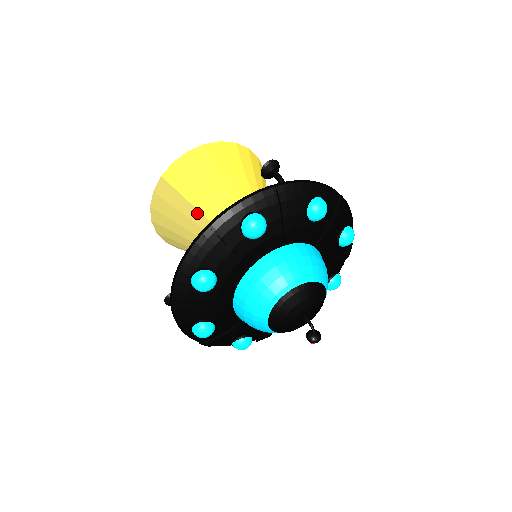
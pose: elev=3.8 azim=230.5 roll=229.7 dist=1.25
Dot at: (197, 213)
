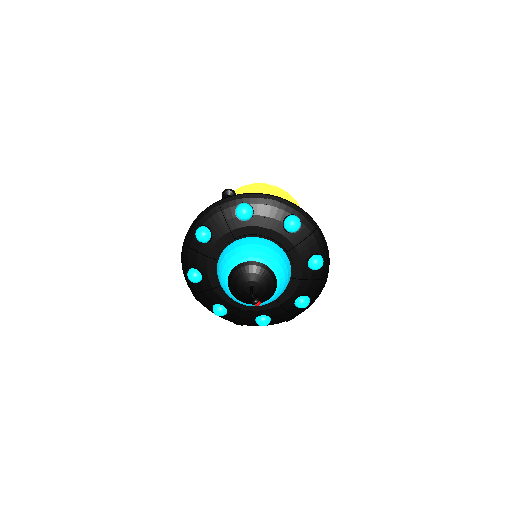
Dot at: occluded
